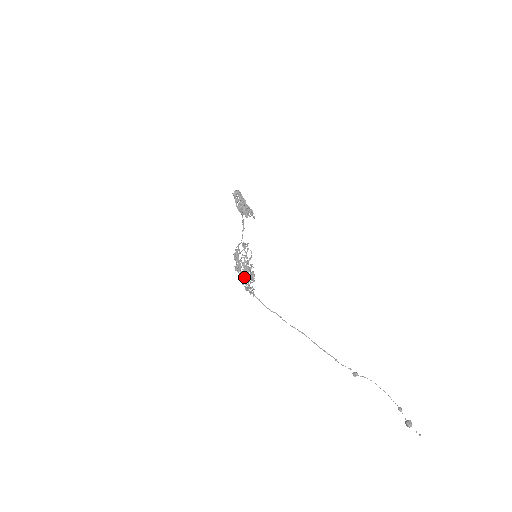
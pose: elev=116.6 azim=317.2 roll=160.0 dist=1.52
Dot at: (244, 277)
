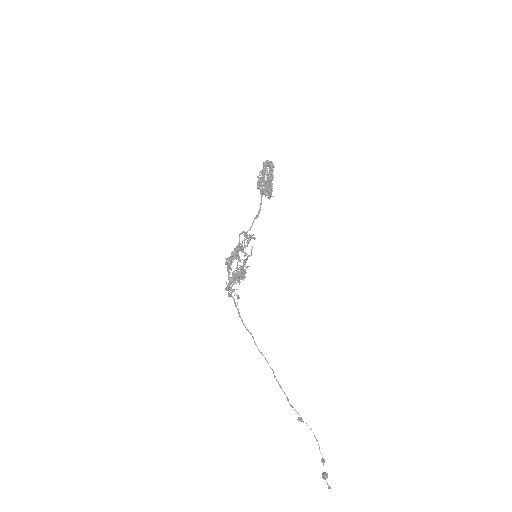
Dot at: (234, 280)
